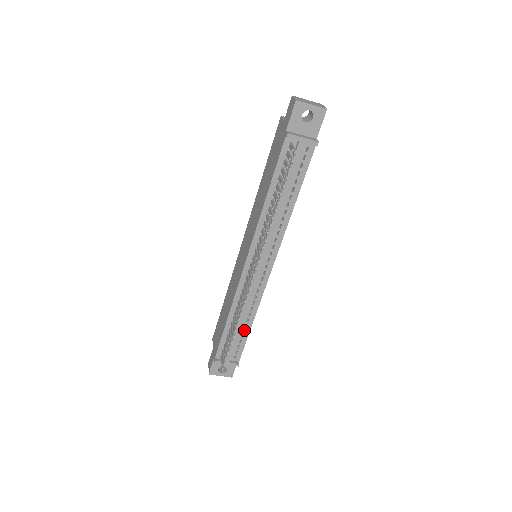
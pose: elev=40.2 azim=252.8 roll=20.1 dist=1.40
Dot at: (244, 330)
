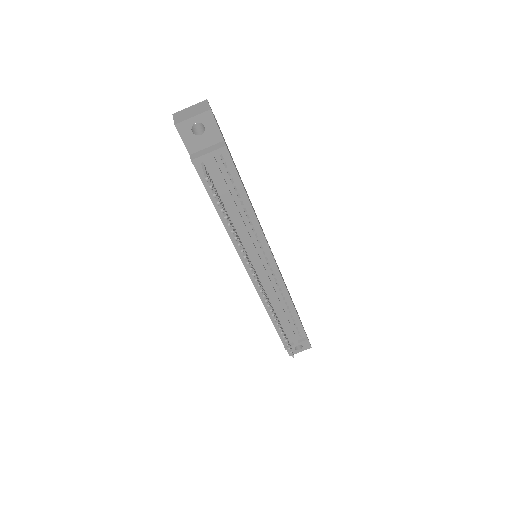
Dot at: (292, 315)
